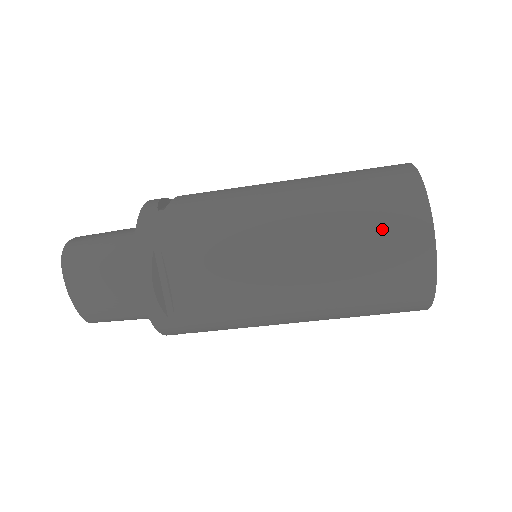
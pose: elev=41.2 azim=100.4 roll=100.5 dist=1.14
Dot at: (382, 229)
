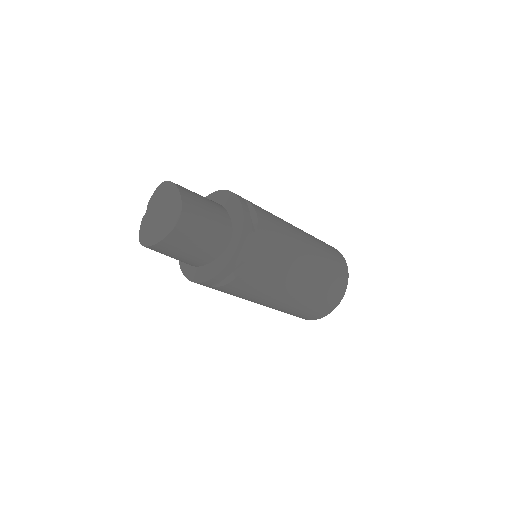
Dot at: (324, 300)
